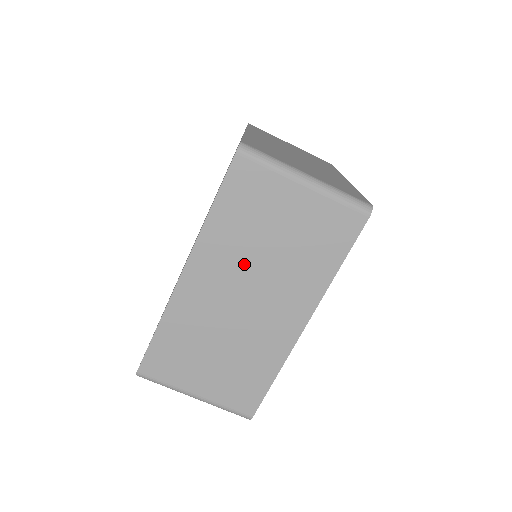
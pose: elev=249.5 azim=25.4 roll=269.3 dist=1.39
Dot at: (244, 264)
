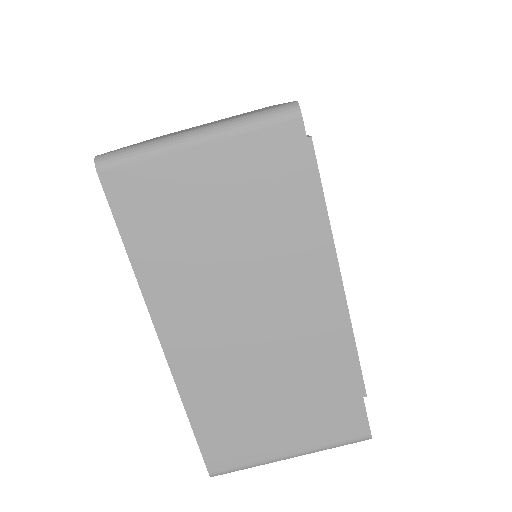
Dot at: (213, 282)
